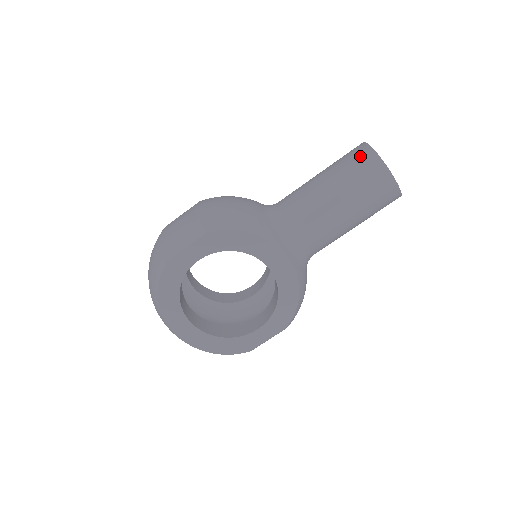
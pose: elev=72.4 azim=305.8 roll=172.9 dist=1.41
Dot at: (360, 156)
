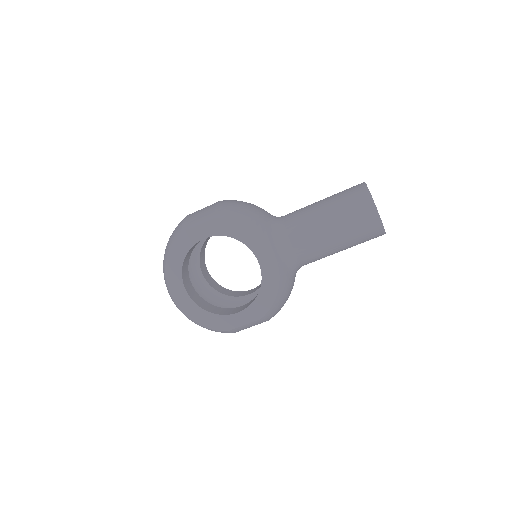
Dot at: (355, 190)
